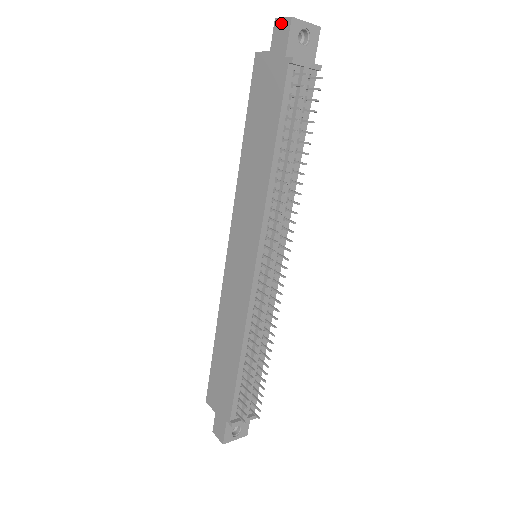
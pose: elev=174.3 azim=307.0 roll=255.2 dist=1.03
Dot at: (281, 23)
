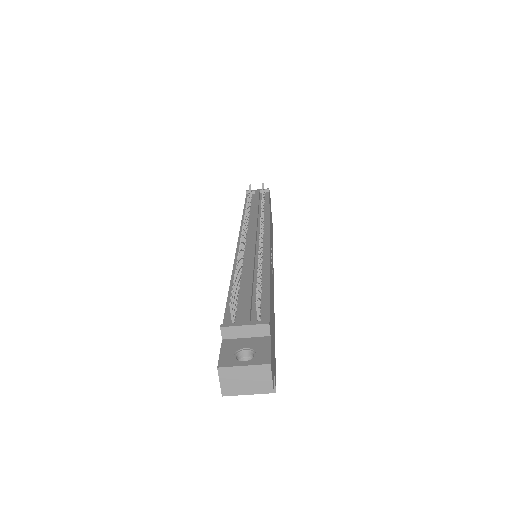
Dot at: occluded
